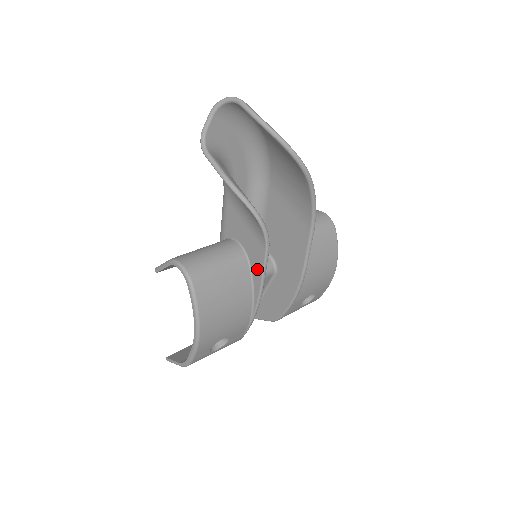
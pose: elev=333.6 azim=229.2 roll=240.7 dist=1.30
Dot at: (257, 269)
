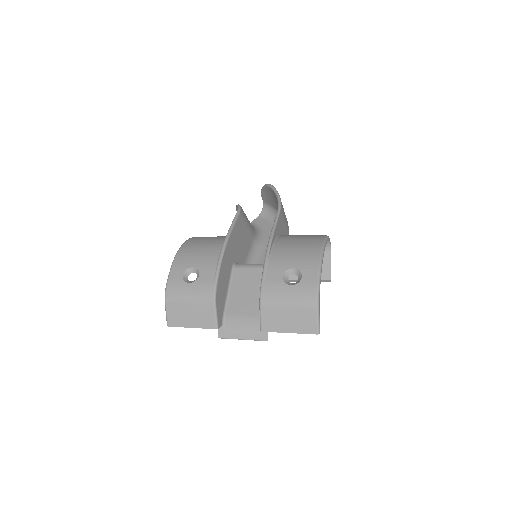
Dot at: occluded
